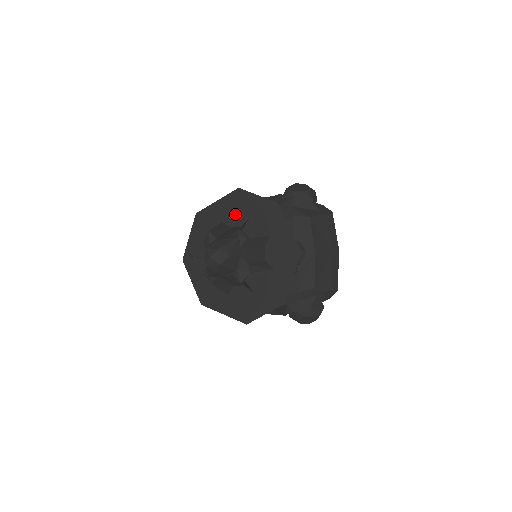
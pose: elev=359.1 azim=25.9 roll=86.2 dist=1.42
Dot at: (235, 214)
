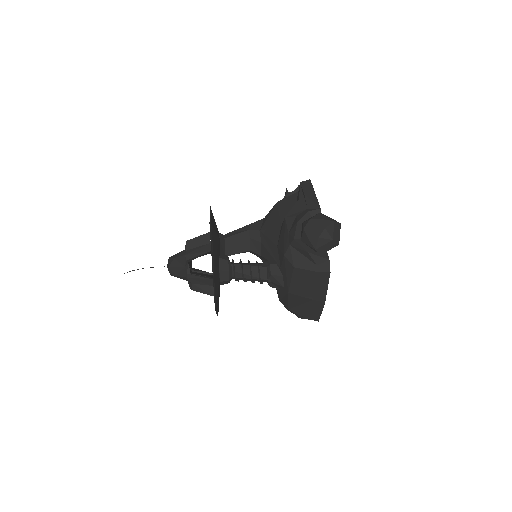
Dot at: occluded
